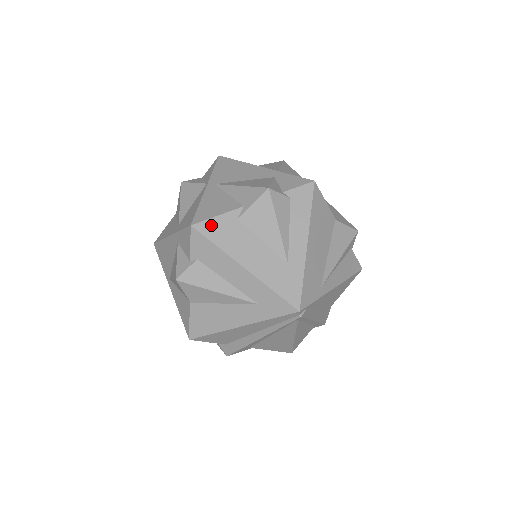
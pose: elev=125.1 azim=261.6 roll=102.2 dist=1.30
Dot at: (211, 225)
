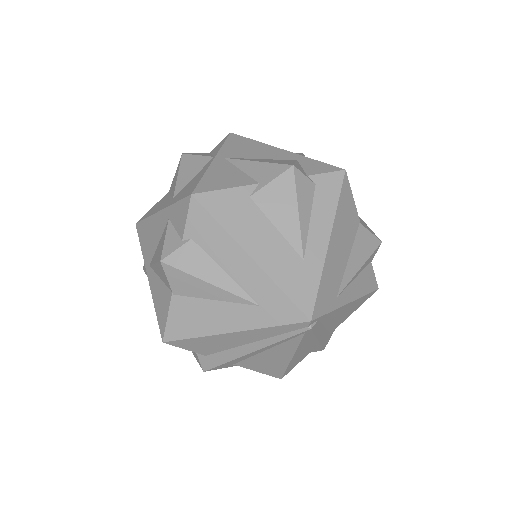
Dot at: (216, 198)
